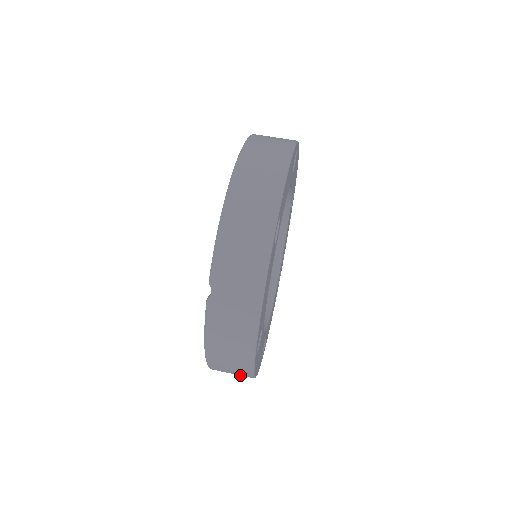
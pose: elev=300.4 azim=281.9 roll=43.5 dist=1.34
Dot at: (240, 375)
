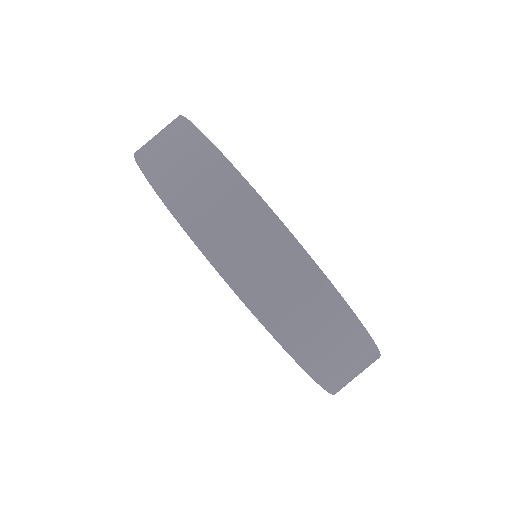
Dot at: occluded
